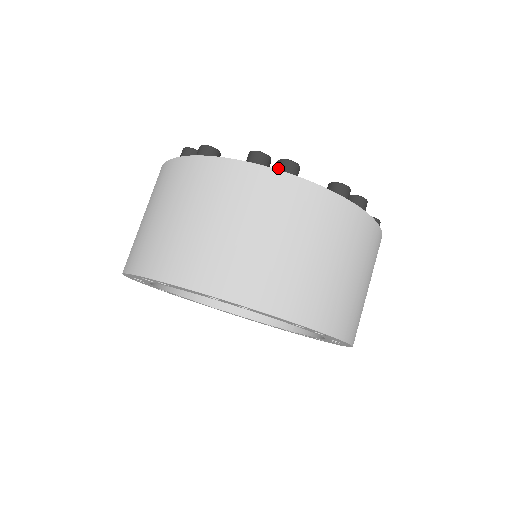
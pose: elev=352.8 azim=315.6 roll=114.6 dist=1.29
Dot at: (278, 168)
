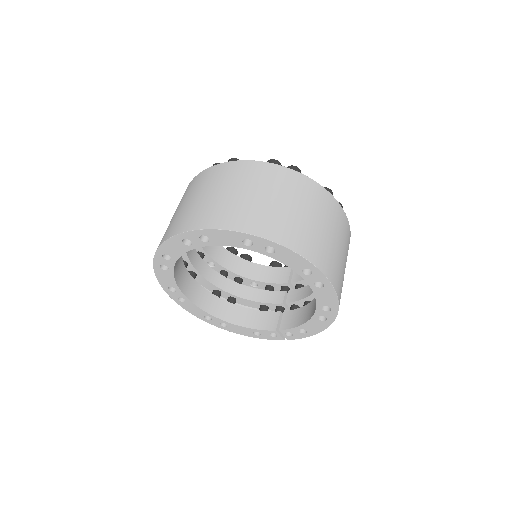
Dot at: occluded
